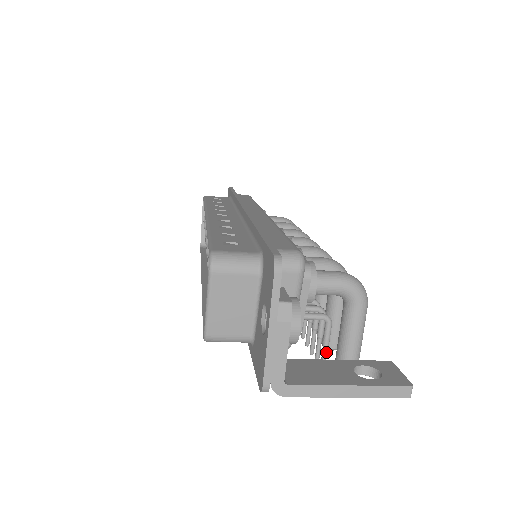
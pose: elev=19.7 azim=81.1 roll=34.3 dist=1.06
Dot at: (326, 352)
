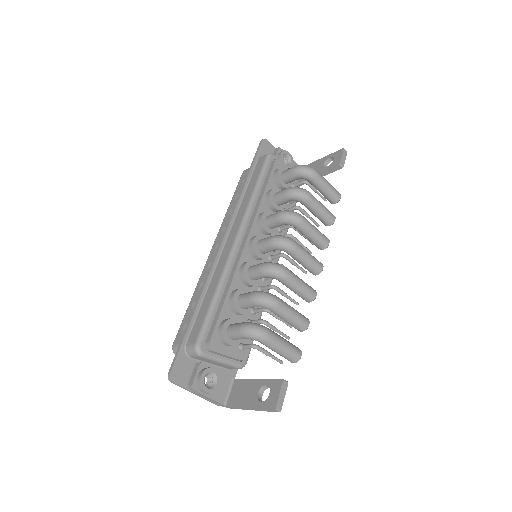
Dot at: (272, 357)
